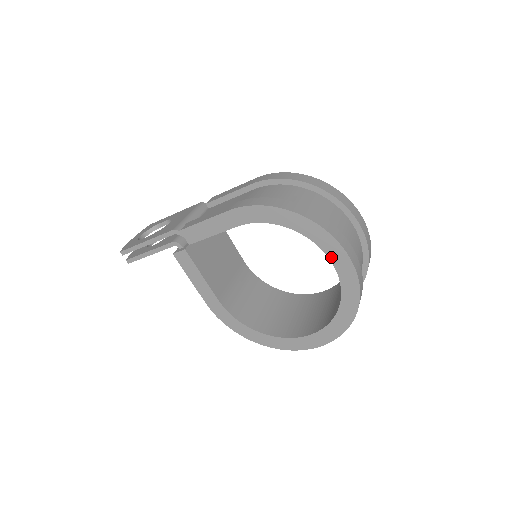
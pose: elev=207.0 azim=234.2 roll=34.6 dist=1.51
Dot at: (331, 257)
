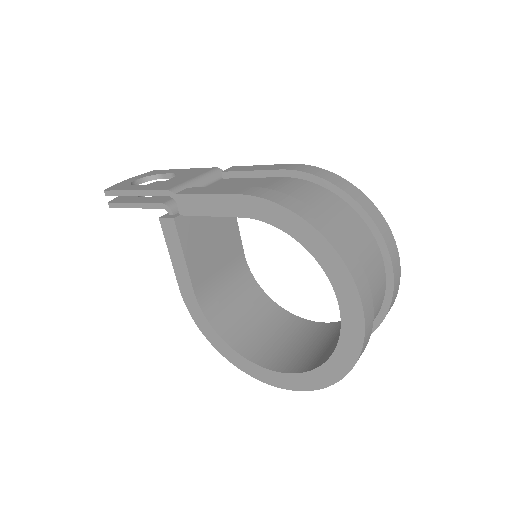
Dot at: (341, 300)
